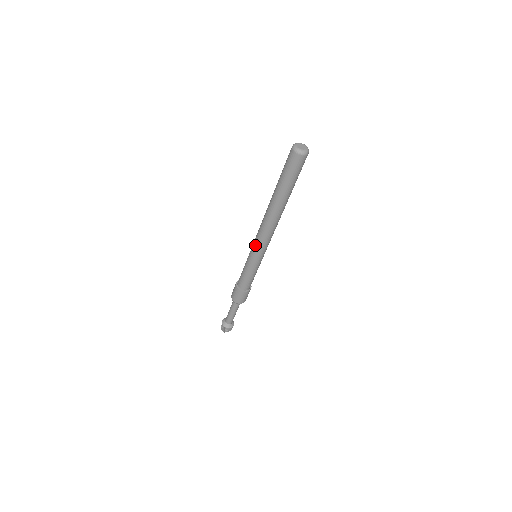
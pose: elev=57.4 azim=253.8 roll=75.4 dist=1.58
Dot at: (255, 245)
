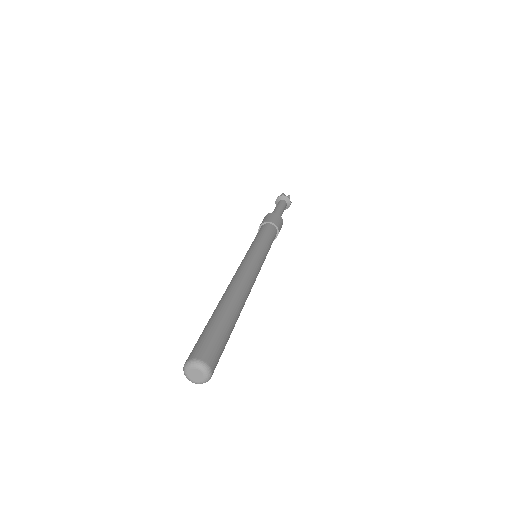
Dot at: occluded
